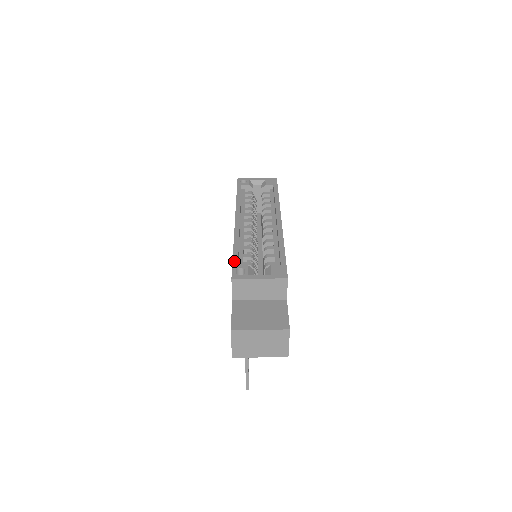
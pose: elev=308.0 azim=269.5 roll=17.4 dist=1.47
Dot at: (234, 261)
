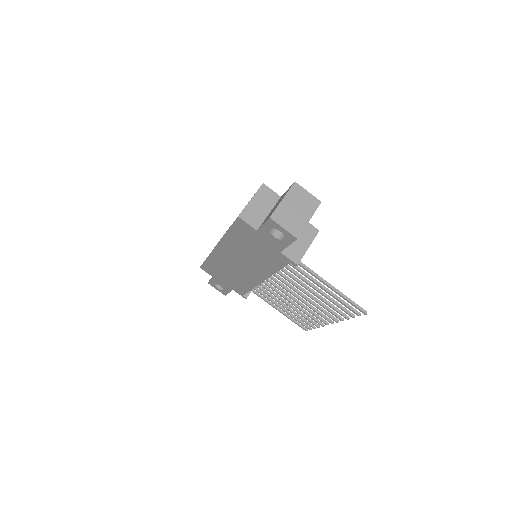
Dot at: (232, 224)
